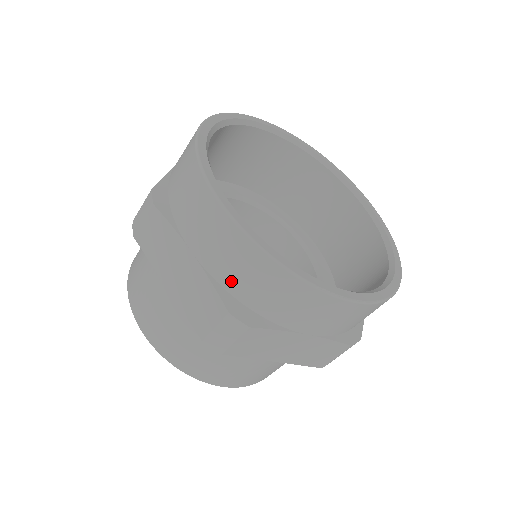
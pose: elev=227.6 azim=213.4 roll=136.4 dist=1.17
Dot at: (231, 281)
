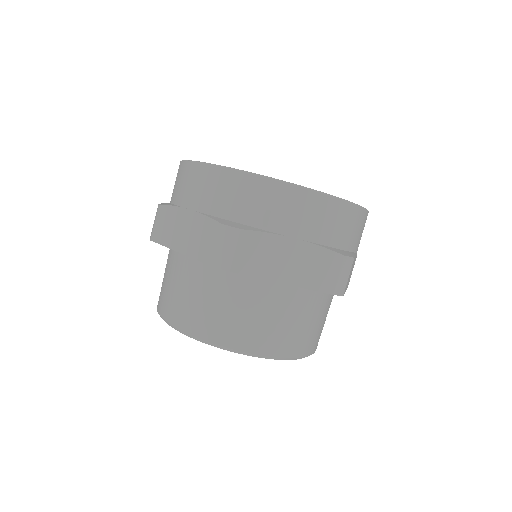
Dot at: occluded
